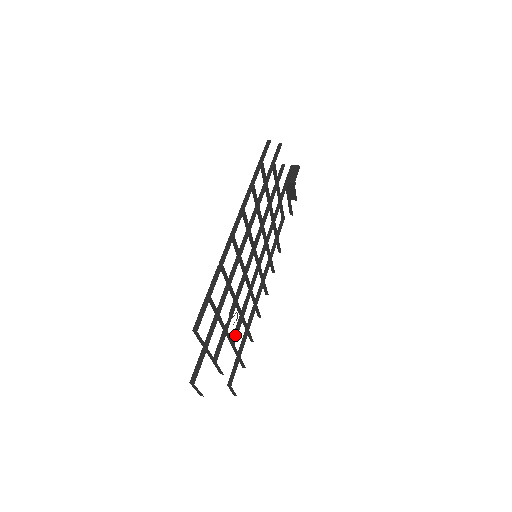
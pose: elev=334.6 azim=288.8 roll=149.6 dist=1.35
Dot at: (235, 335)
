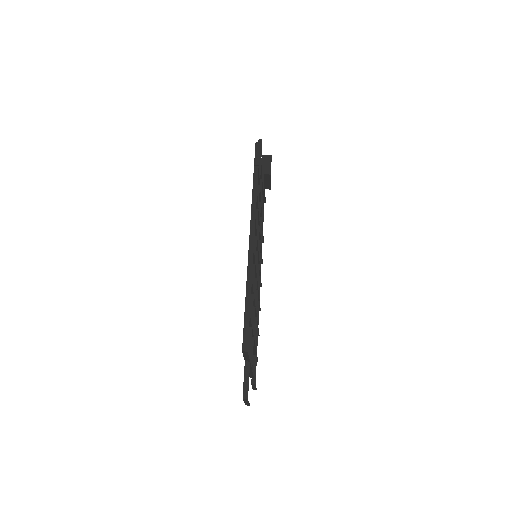
Dot at: (254, 337)
